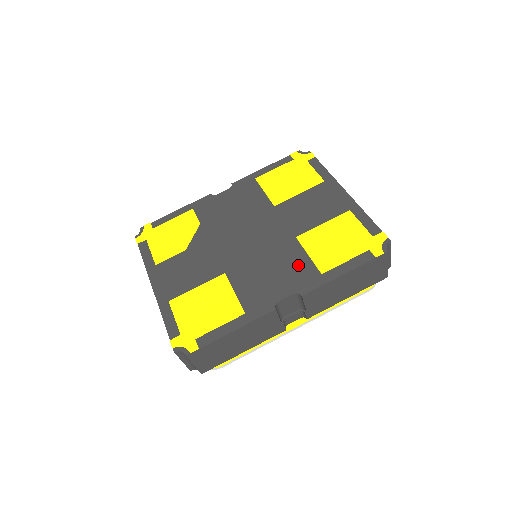
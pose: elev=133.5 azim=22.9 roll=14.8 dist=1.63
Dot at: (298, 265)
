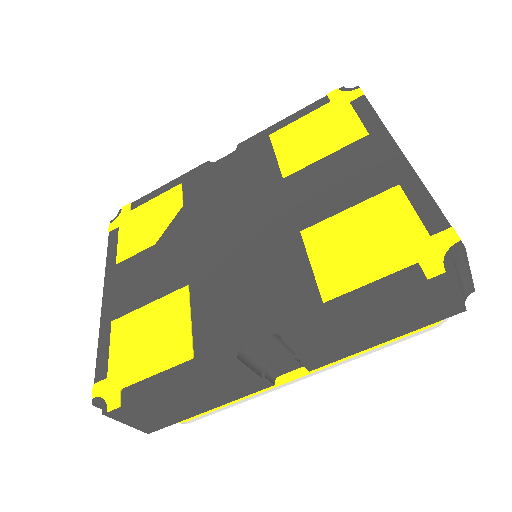
Dot at: (291, 282)
